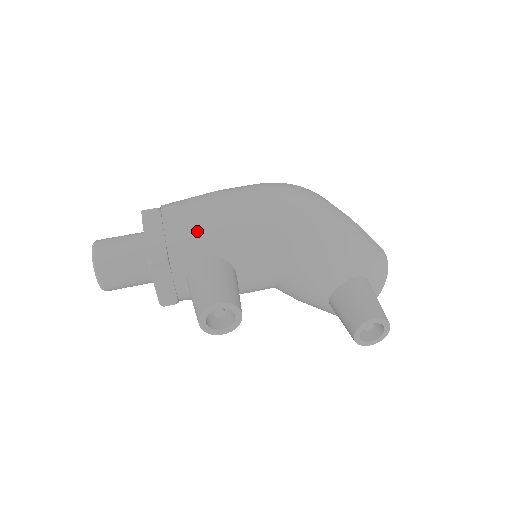
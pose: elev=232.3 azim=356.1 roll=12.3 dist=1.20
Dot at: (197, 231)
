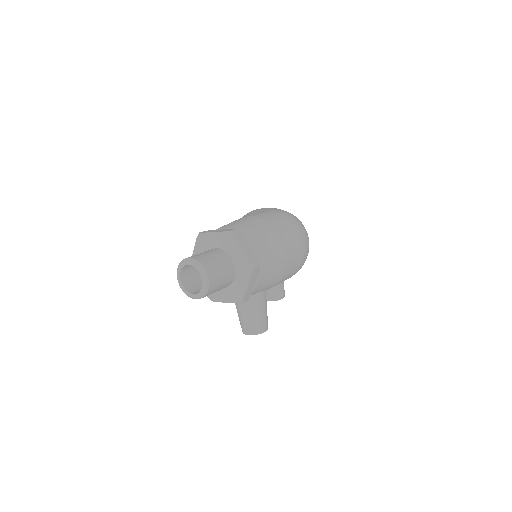
Dot at: (270, 281)
